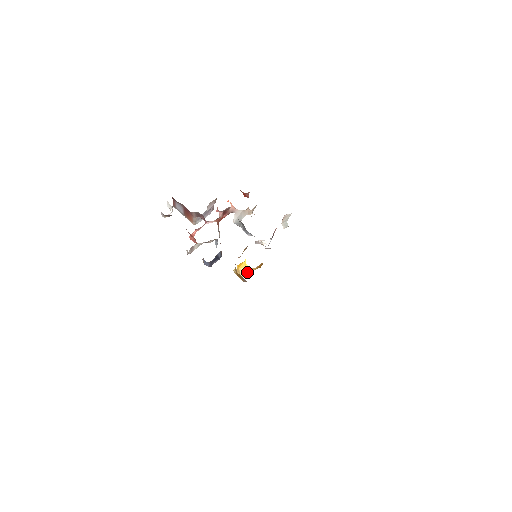
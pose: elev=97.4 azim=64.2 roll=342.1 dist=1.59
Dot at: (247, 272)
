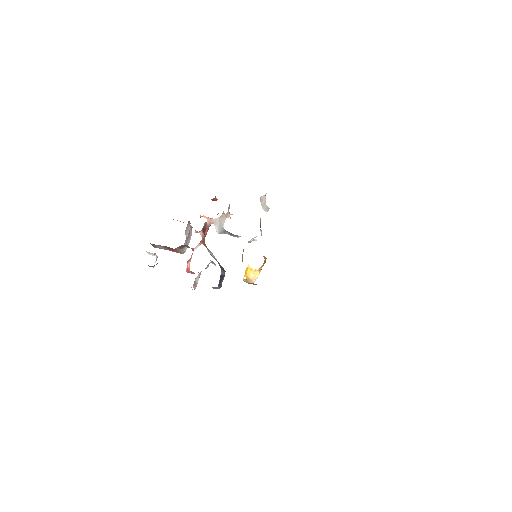
Dot at: (256, 275)
